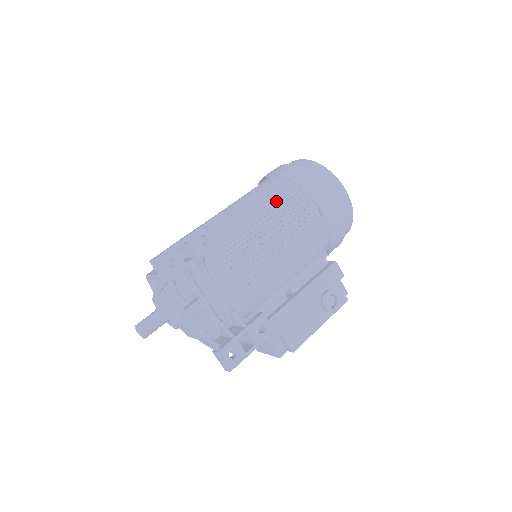
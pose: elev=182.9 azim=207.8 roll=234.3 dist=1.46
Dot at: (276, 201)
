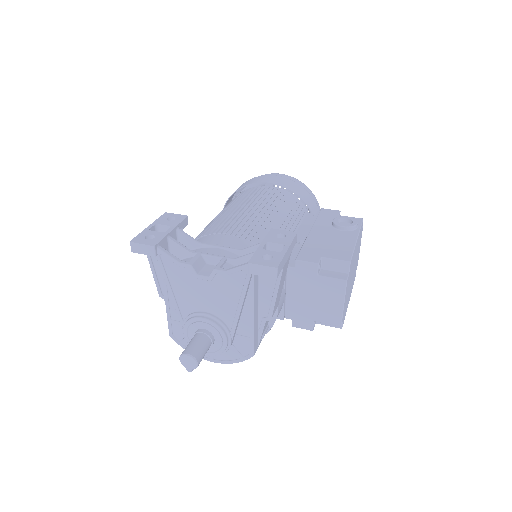
Dot at: occluded
